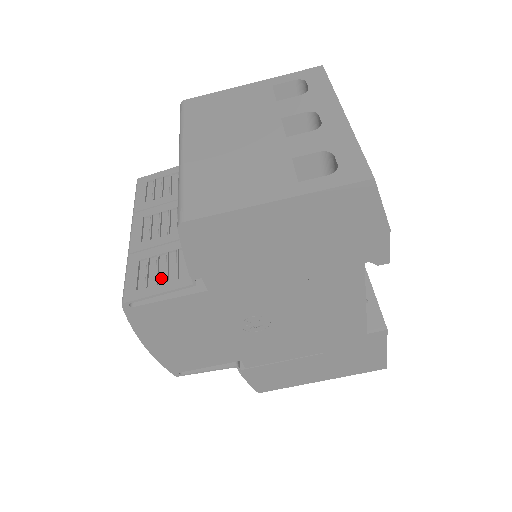
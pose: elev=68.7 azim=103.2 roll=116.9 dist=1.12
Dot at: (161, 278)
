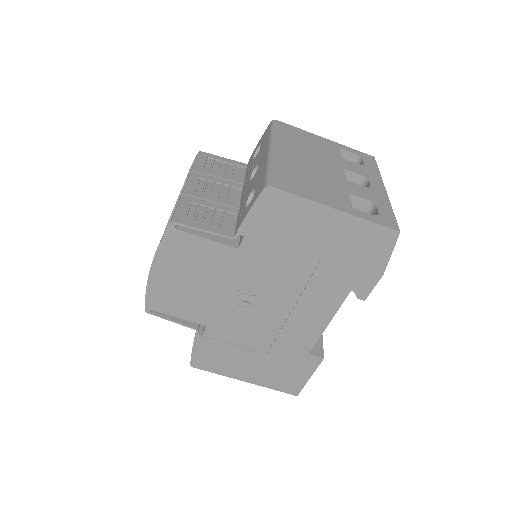
Dot at: (207, 222)
